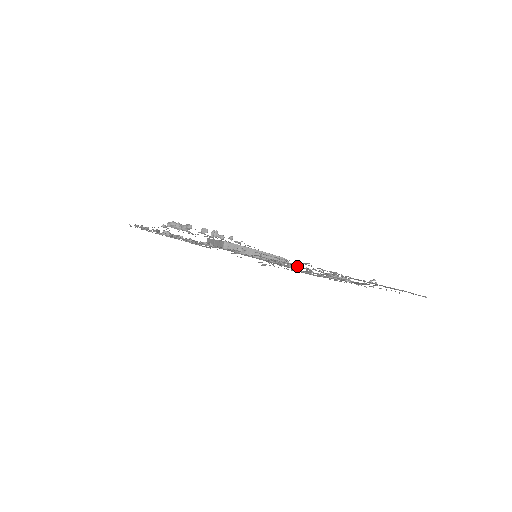
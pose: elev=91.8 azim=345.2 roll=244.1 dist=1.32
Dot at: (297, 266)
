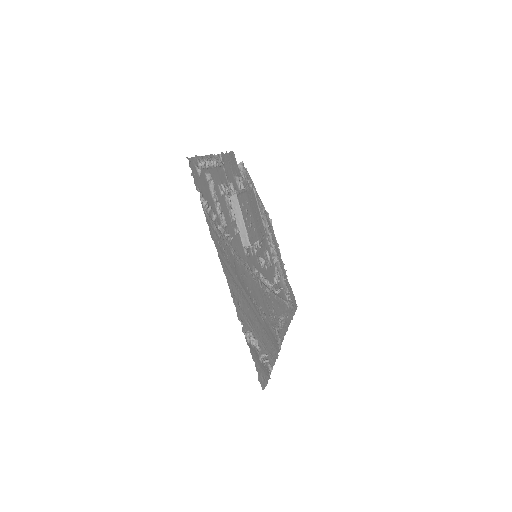
Dot at: (270, 284)
